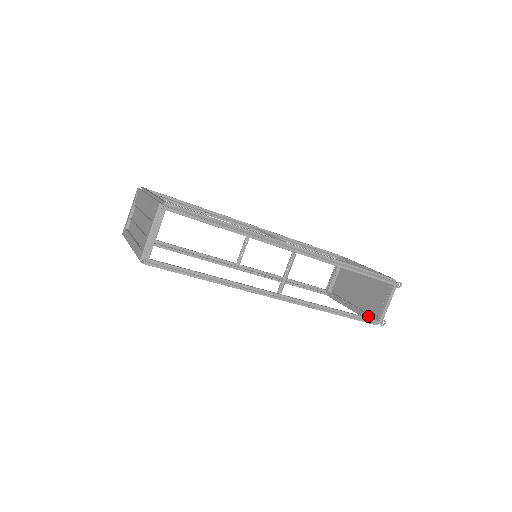
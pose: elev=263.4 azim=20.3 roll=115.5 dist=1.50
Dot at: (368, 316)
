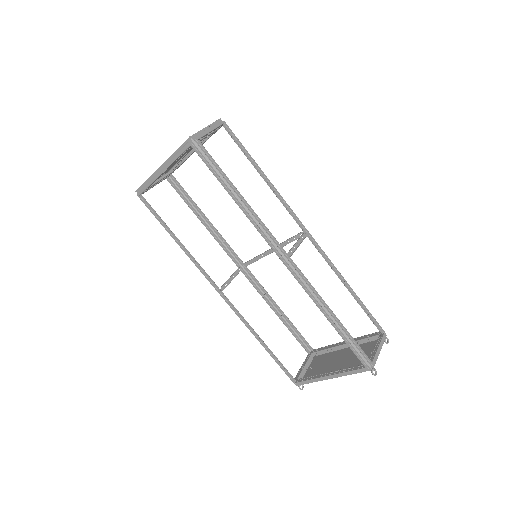
Dot at: (354, 372)
